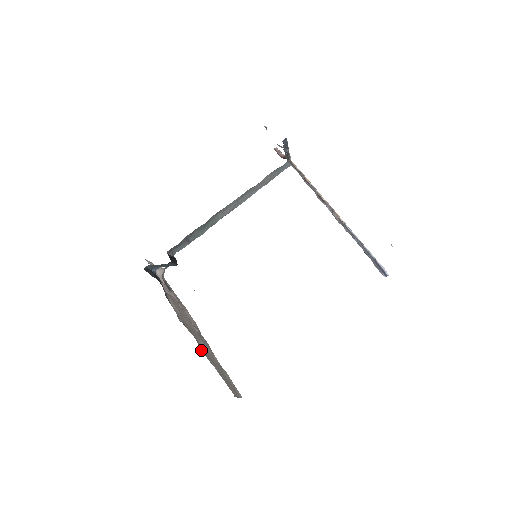
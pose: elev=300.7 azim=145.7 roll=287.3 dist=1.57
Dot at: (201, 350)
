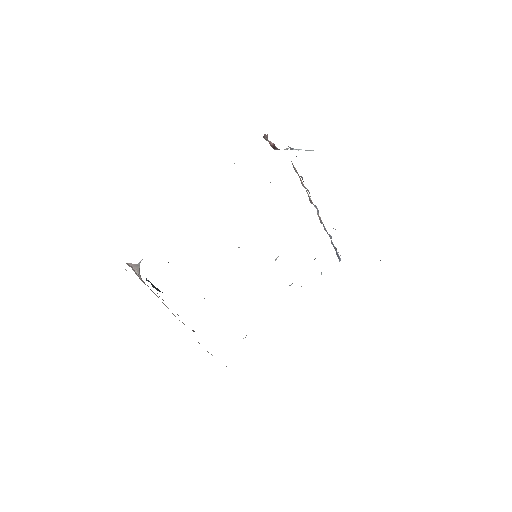
Dot at: occluded
